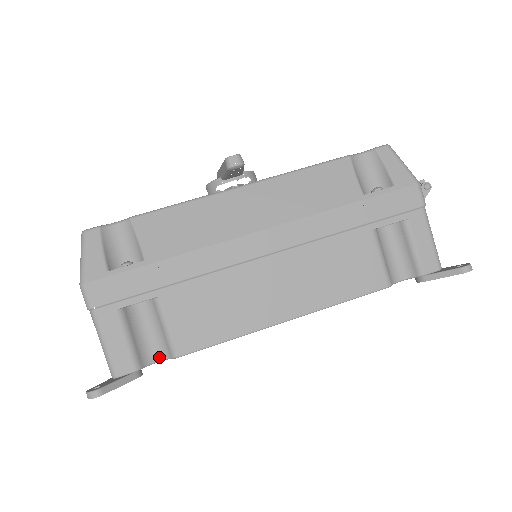
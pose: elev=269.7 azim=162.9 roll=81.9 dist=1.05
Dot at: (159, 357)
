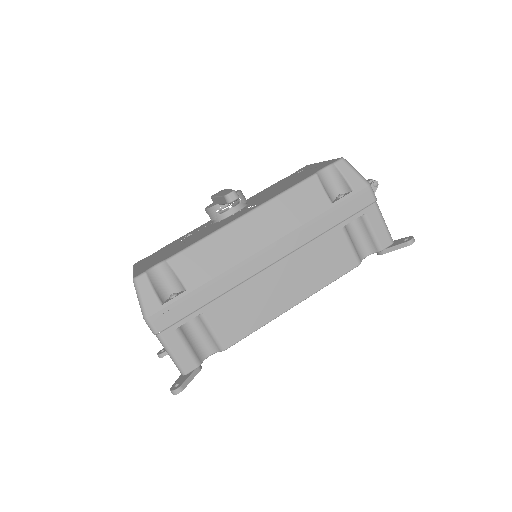
Dot at: (210, 352)
